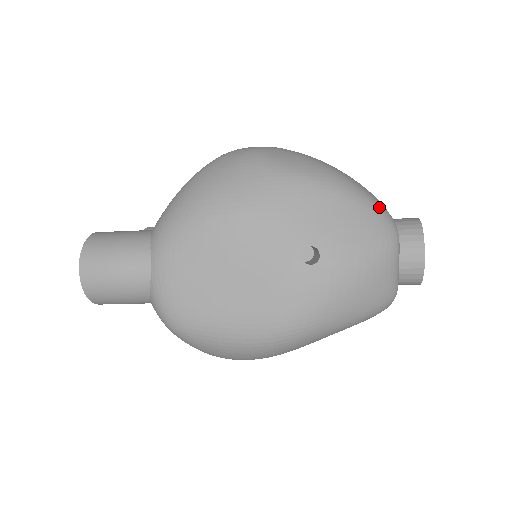
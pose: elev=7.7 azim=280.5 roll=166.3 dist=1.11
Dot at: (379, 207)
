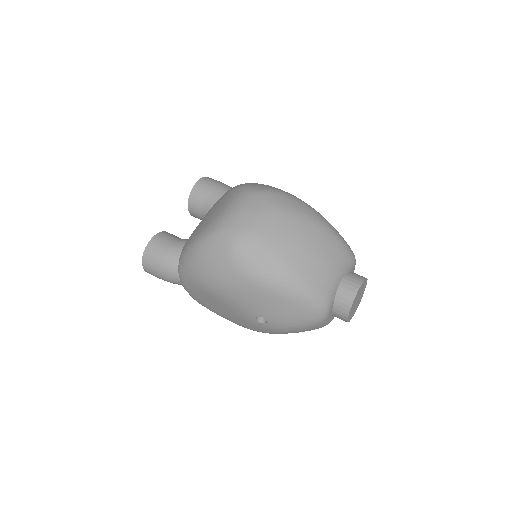
Dot at: (315, 300)
